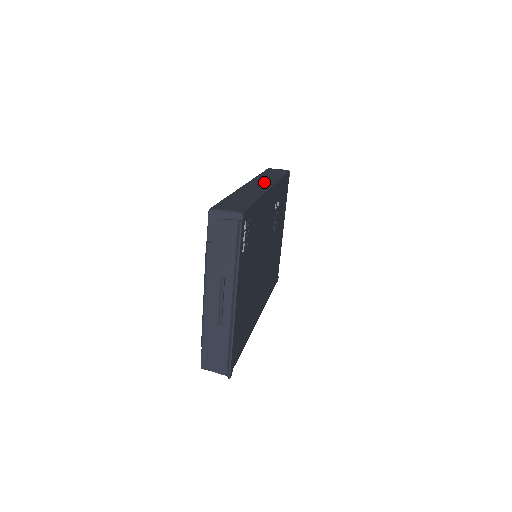
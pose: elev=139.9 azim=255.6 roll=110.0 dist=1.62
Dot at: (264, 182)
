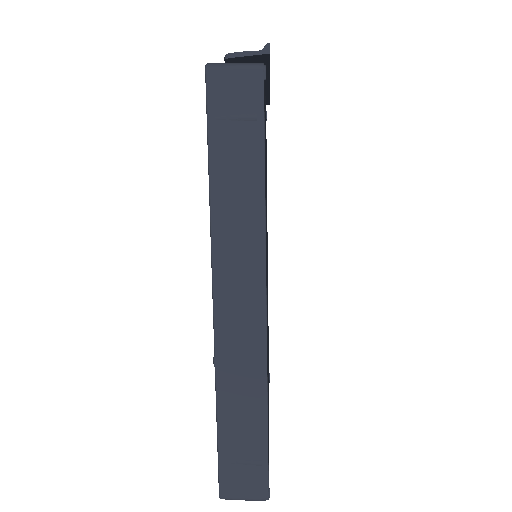
Dot at: occluded
